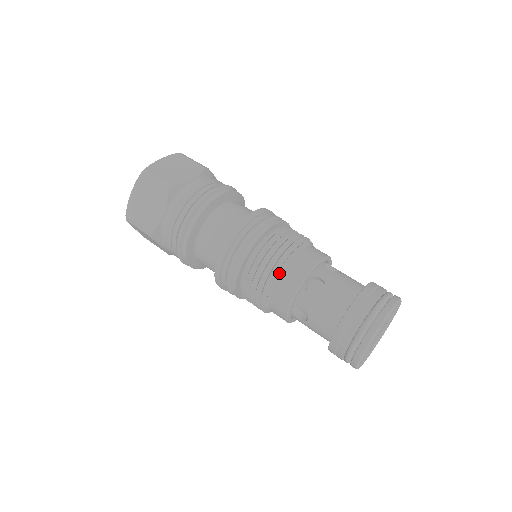
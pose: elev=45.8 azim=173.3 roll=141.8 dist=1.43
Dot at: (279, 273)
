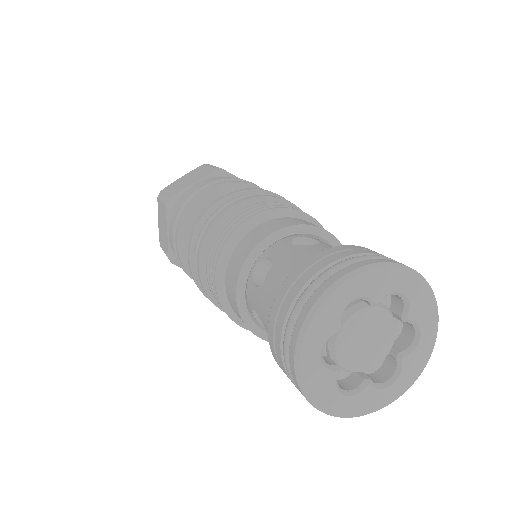
Dot at: (224, 265)
